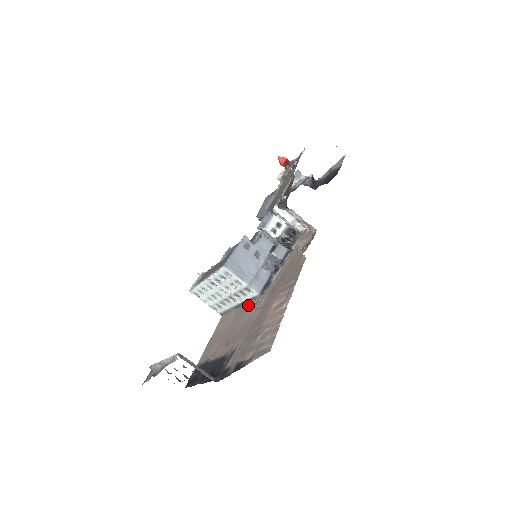
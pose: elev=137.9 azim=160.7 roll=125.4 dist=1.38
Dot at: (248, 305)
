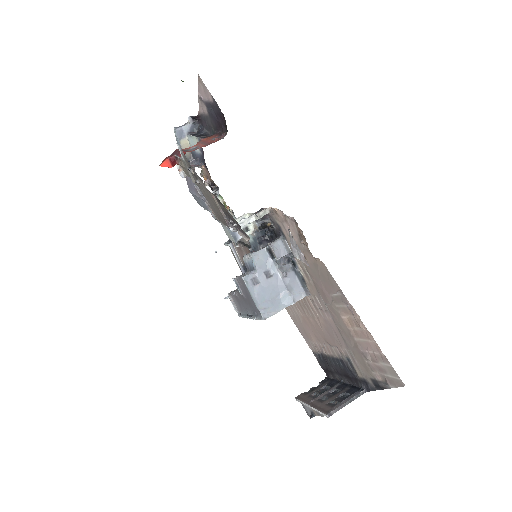
Dot at: (302, 299)
